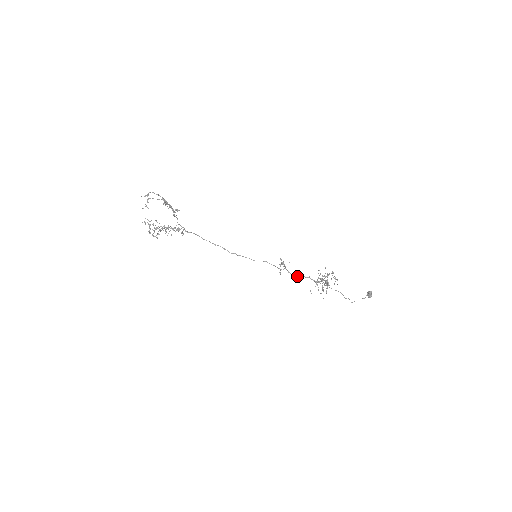
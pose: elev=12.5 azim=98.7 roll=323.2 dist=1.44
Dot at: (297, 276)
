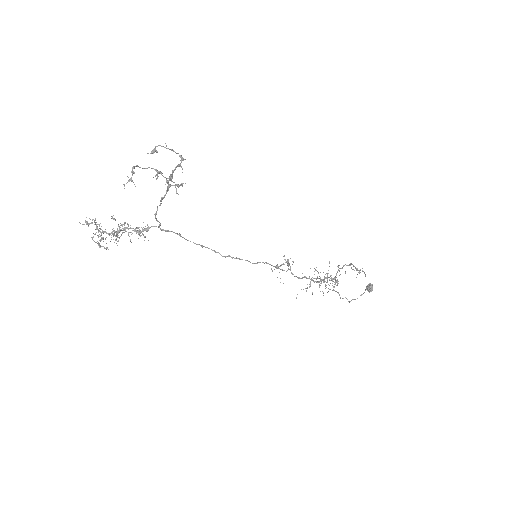
Dot at: occluded
